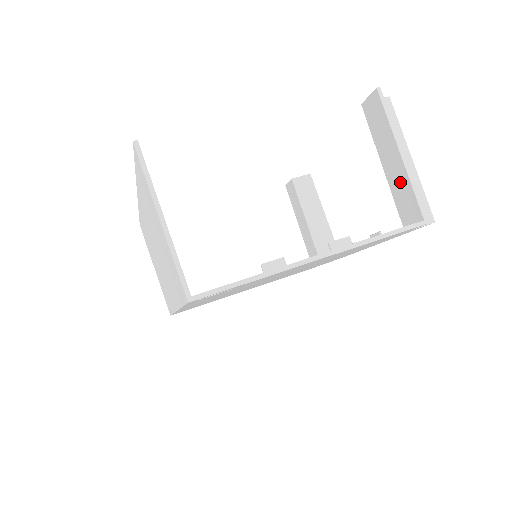
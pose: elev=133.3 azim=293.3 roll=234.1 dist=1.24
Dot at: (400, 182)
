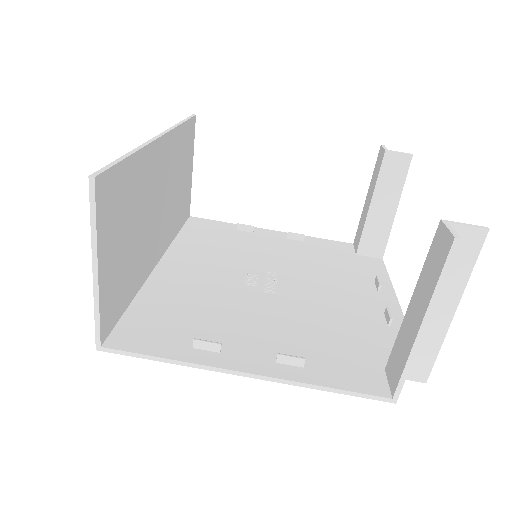
Dot at: (405, 341)
